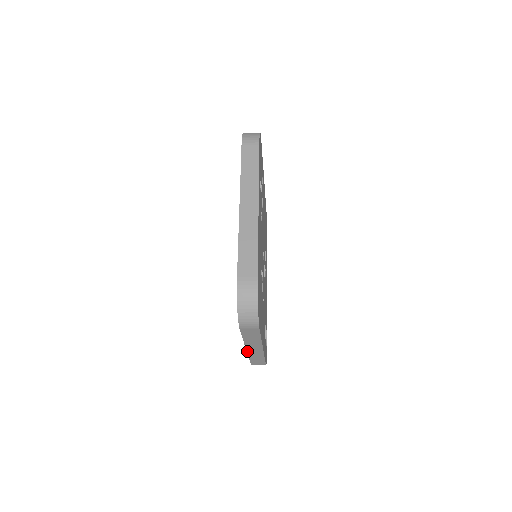
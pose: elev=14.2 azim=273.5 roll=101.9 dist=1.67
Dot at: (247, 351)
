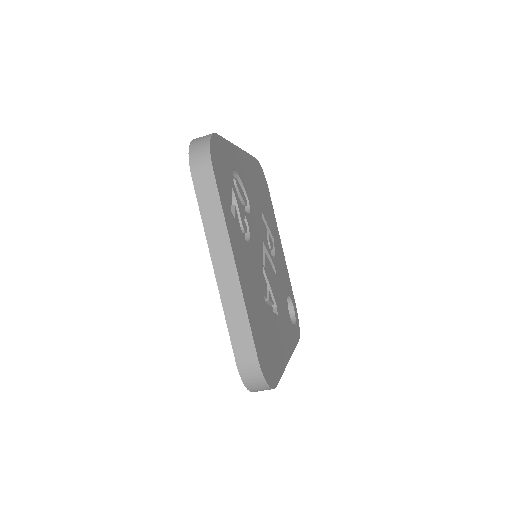
Dot at: occluded
